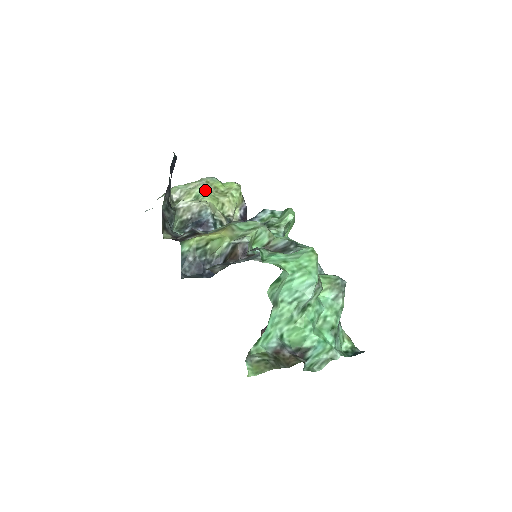
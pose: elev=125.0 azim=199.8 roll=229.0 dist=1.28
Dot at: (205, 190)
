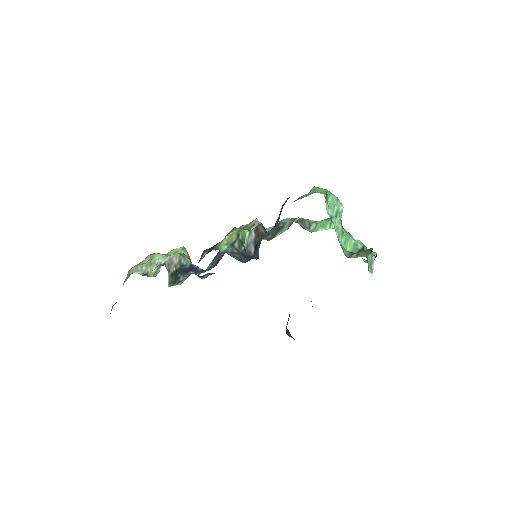
Dot at: (163, 255)
